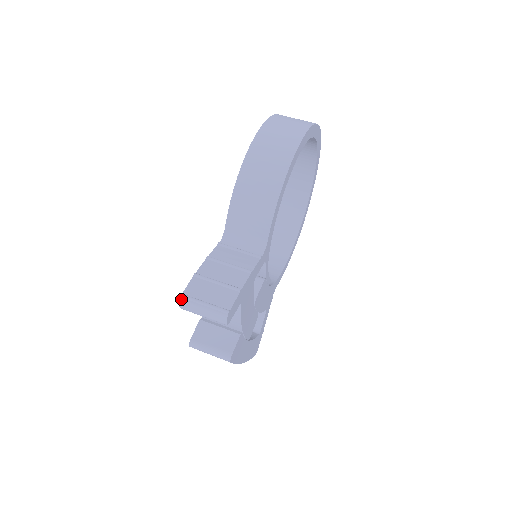
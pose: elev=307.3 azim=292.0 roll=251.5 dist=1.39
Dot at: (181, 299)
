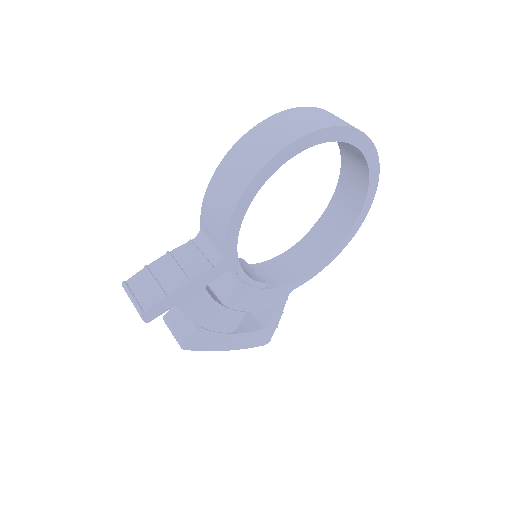
Dot at: (123, 286)
